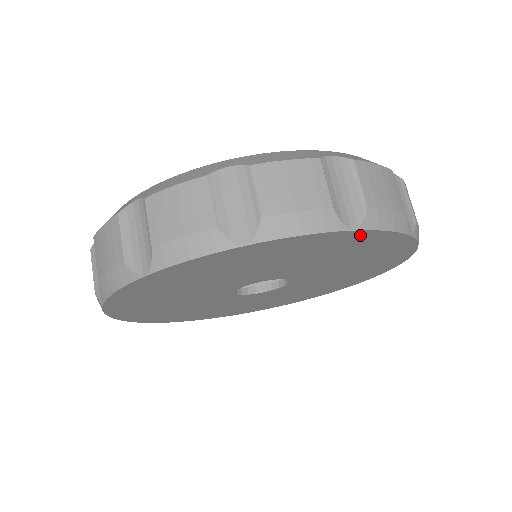
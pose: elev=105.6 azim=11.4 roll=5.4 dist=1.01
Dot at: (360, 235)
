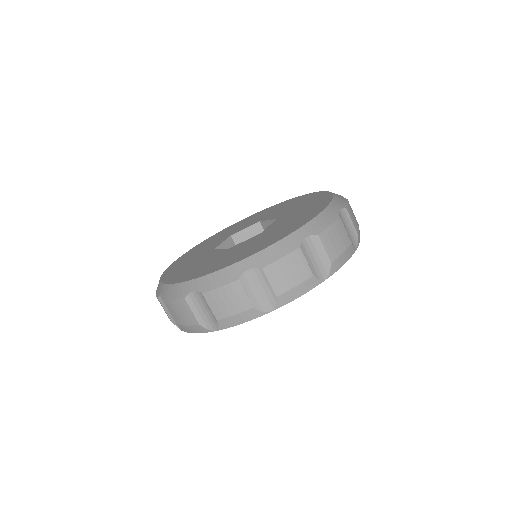
Dot at: occluded
